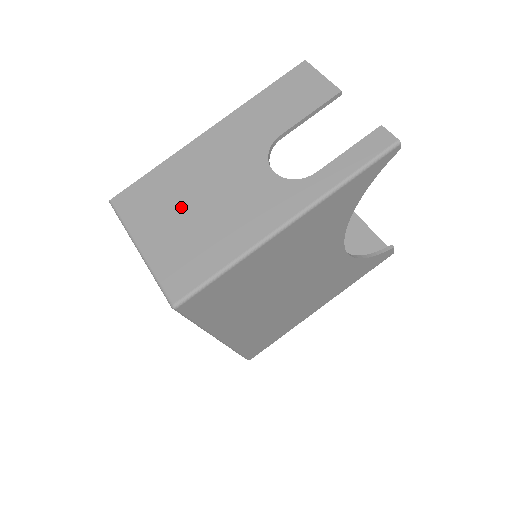
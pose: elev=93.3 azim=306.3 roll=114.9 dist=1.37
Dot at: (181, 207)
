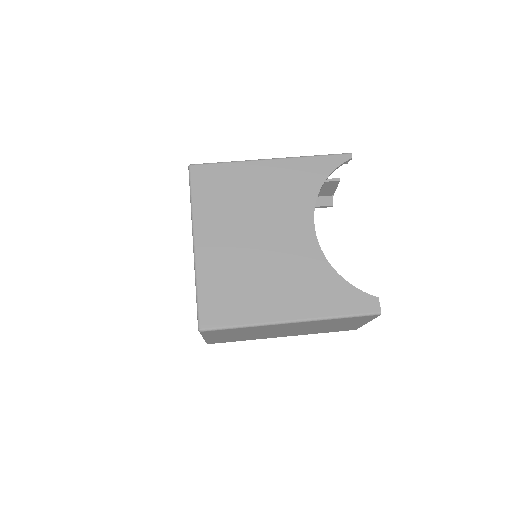
Dot at: occluded
